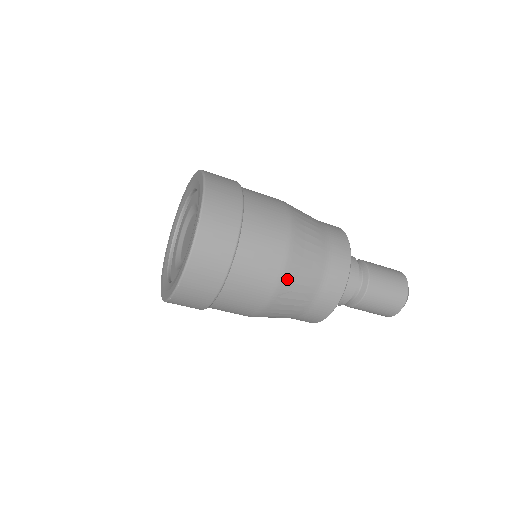
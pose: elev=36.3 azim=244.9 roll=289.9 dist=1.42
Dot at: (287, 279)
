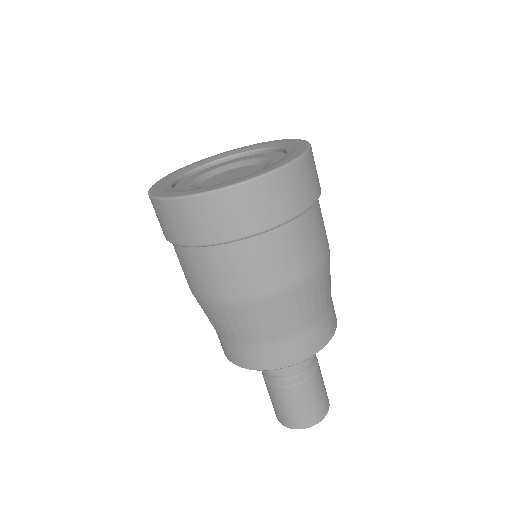
Dot at: occluded
